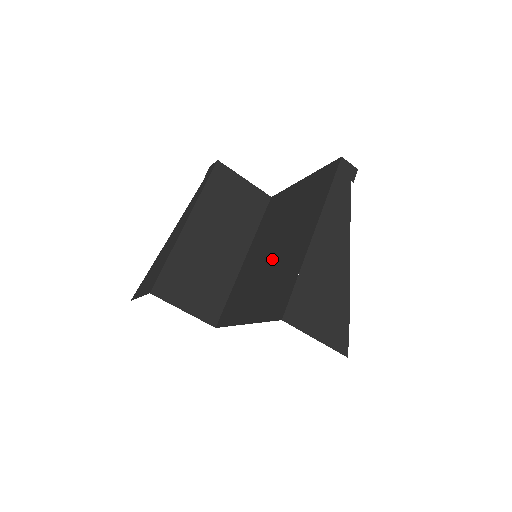
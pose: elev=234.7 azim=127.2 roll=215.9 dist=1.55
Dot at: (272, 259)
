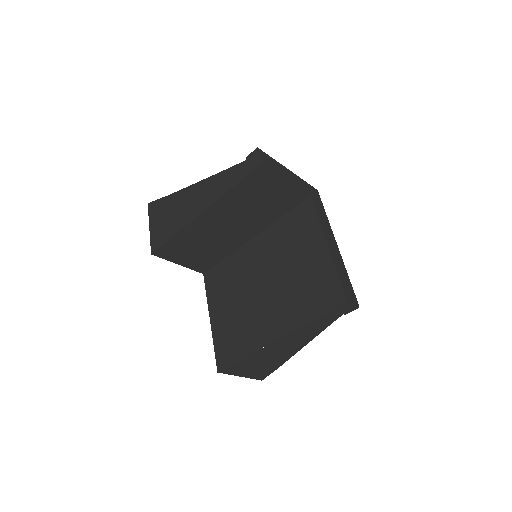
Dot at: (253, 296)
